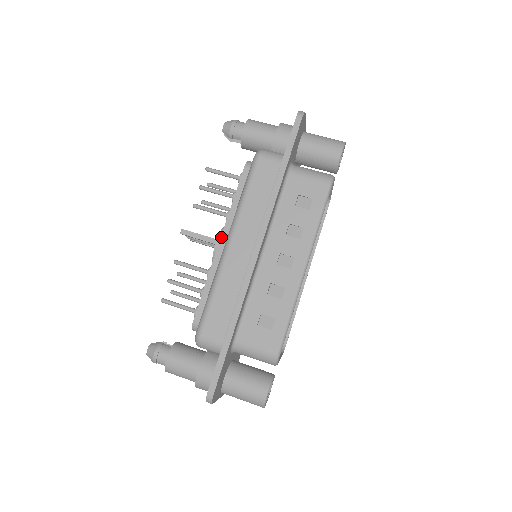
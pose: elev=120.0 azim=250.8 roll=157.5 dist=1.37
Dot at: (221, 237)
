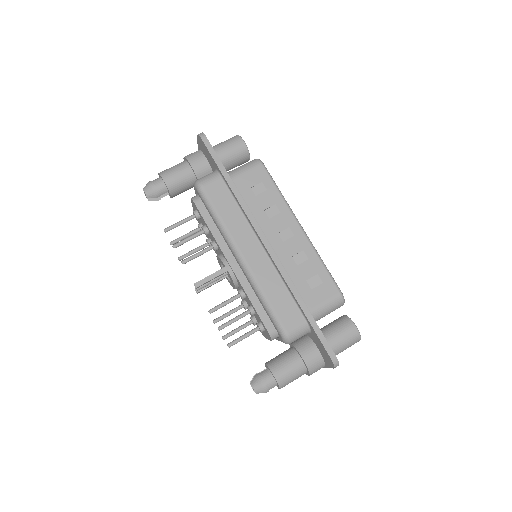
Dot at: (228, 262)
